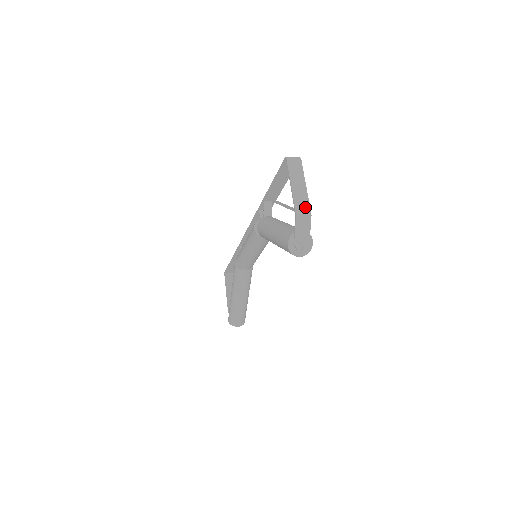
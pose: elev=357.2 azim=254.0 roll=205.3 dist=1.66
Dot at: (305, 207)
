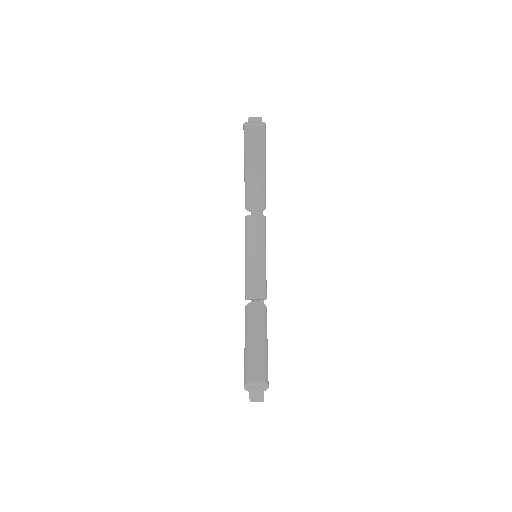
Dot at: occluded
